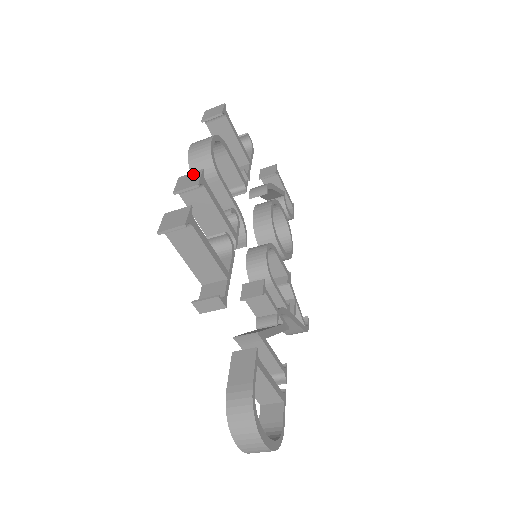
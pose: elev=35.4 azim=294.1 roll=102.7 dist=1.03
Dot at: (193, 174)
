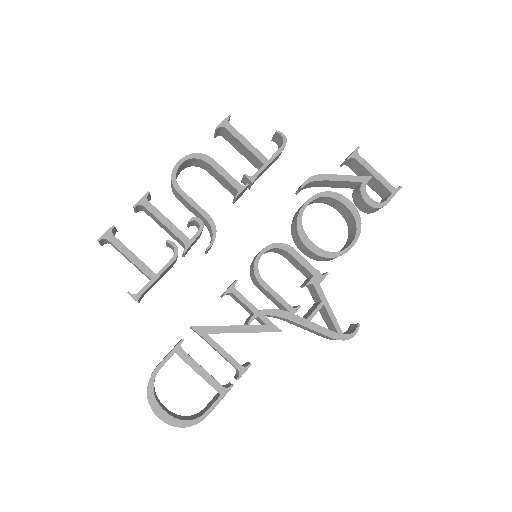
Dot at: (146, 196)
